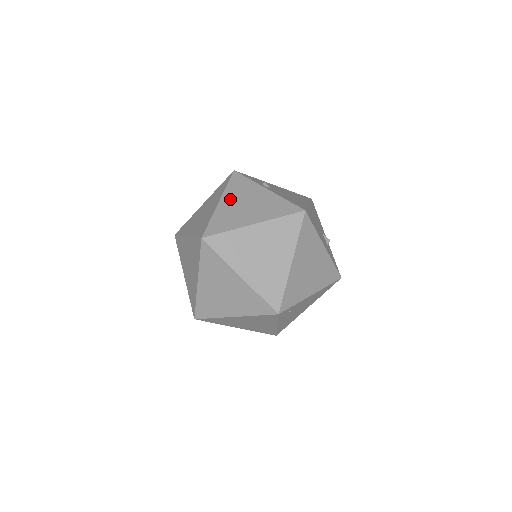
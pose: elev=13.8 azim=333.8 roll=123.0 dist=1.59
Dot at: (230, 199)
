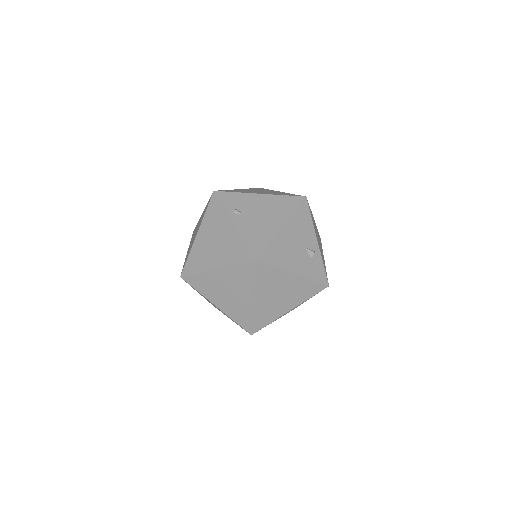
Dot at: (205, 232)
